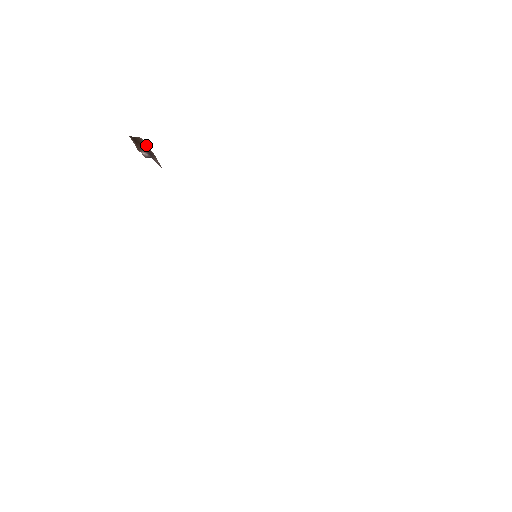
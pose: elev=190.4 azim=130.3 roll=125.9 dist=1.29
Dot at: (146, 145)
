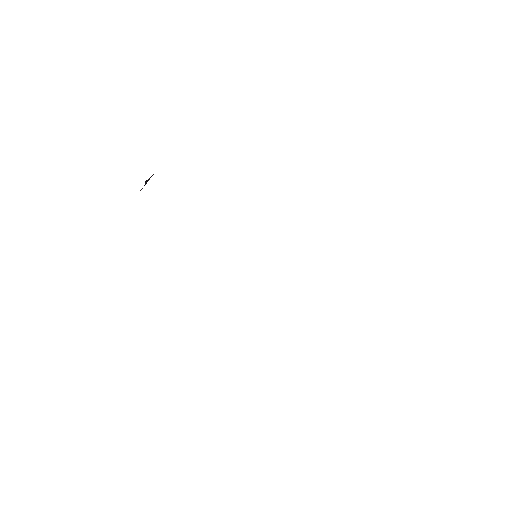
Dot at: occluded
